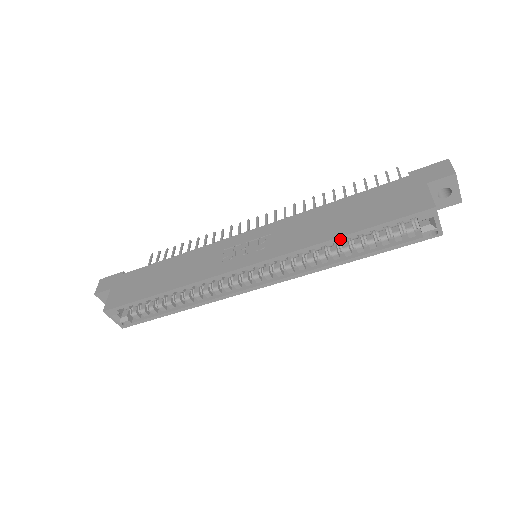
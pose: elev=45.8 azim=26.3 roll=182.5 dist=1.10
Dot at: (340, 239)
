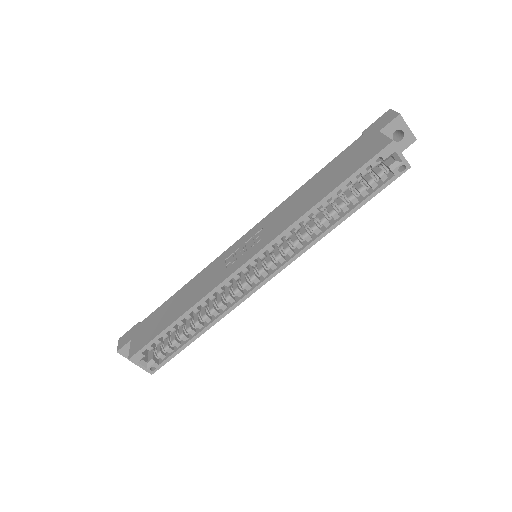
Dot at: (323, 202)
